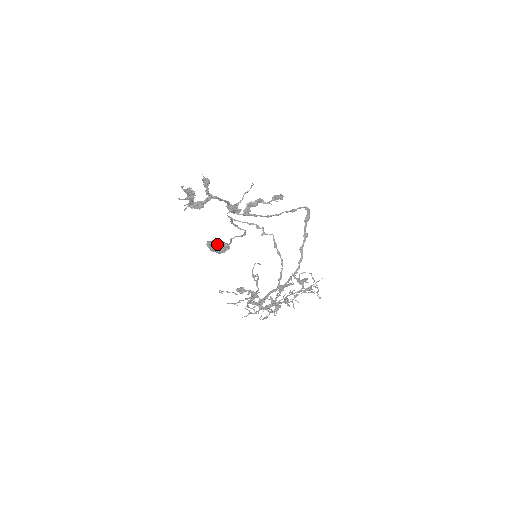
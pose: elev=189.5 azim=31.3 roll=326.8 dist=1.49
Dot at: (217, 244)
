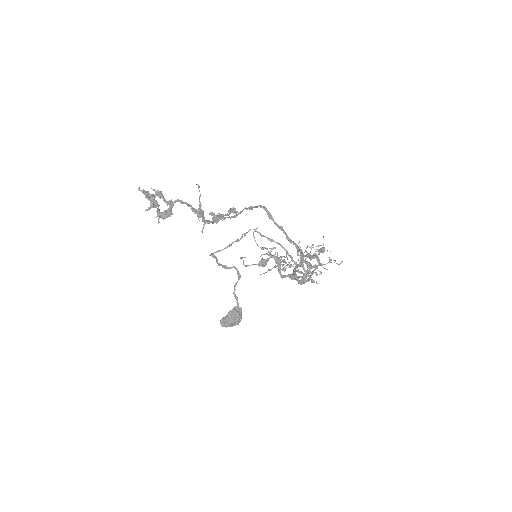
Dot at: (228, 313)
